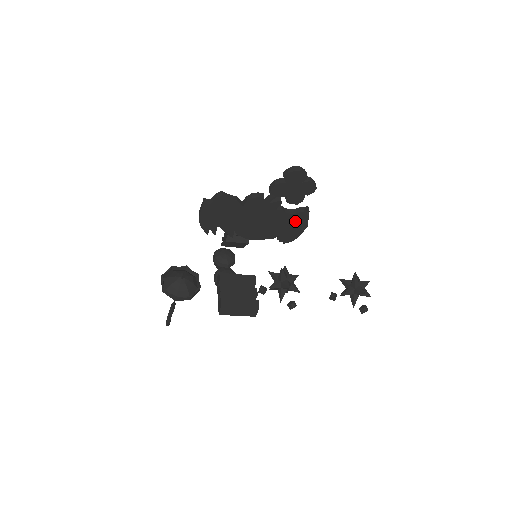
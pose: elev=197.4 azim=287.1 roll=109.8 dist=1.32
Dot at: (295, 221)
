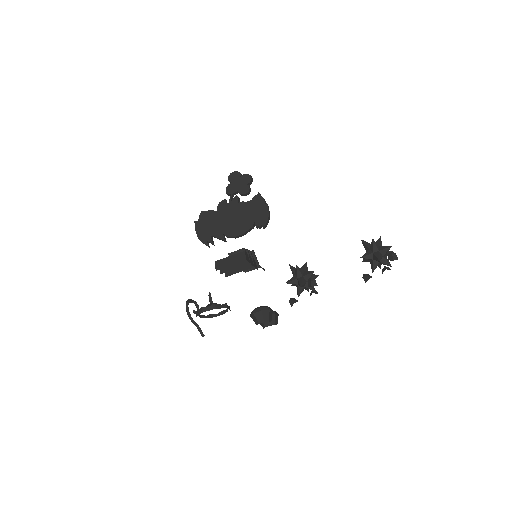
Dot at: (256, 205)
